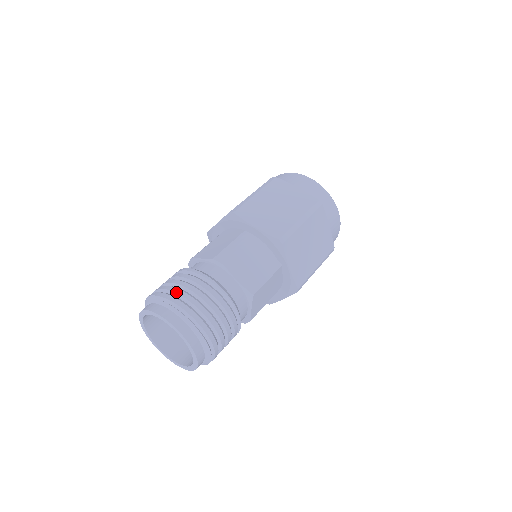
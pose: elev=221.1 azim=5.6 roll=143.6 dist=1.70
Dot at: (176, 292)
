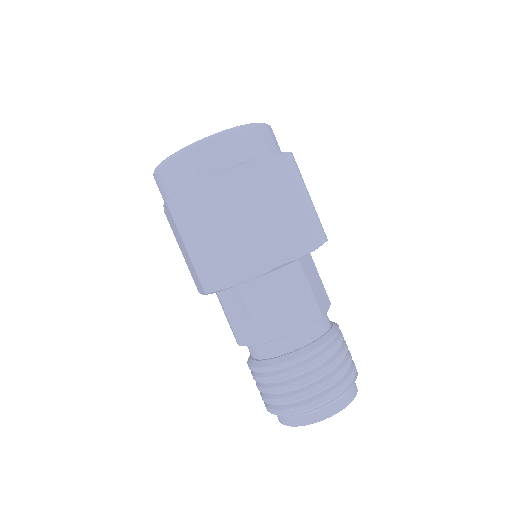
Dot at: (287, 403)
